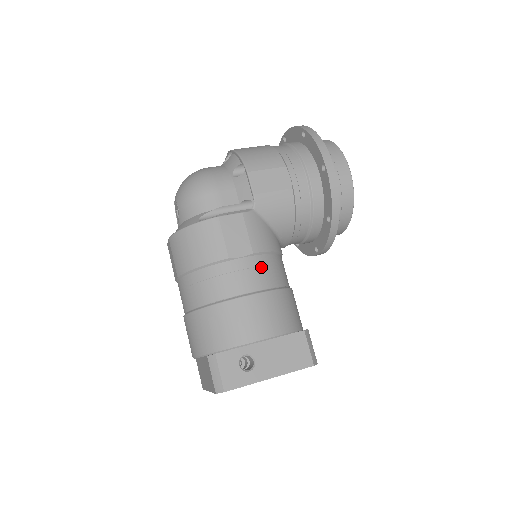
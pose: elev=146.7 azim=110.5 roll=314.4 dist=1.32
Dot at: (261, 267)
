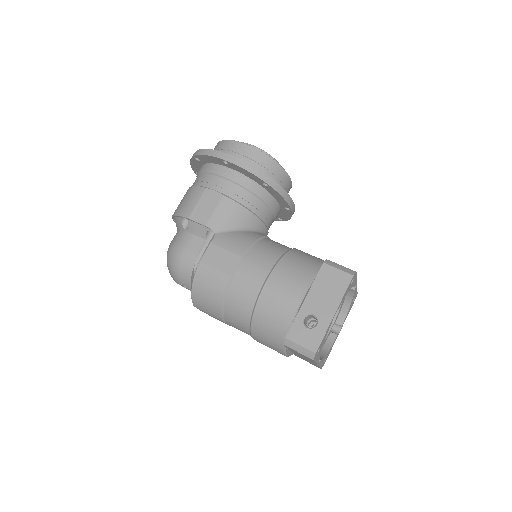
Dot at: (256, 259)
